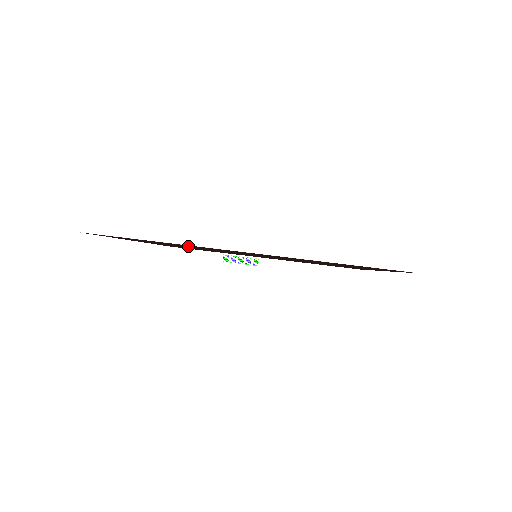
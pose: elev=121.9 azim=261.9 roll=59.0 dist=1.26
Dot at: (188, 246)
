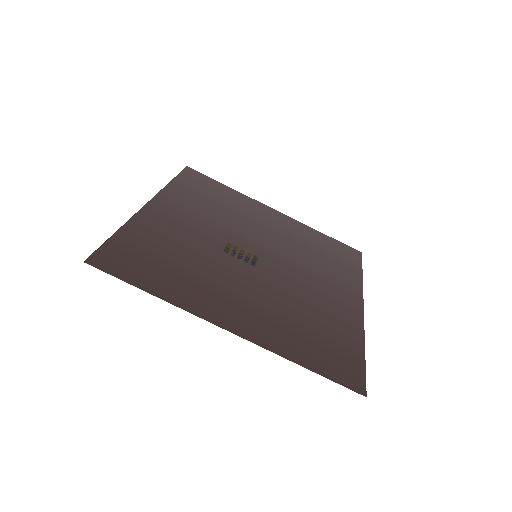
Dot at: (187, 270)
